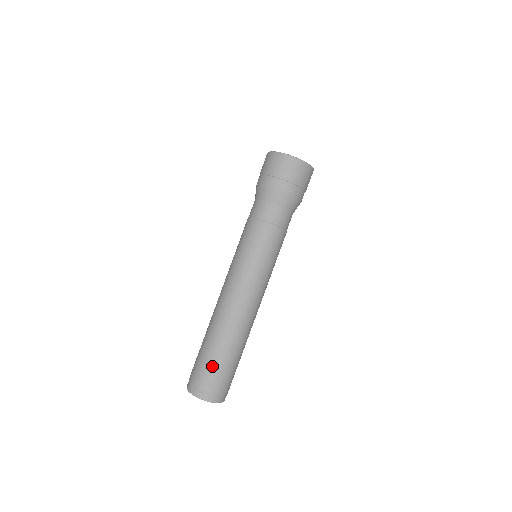
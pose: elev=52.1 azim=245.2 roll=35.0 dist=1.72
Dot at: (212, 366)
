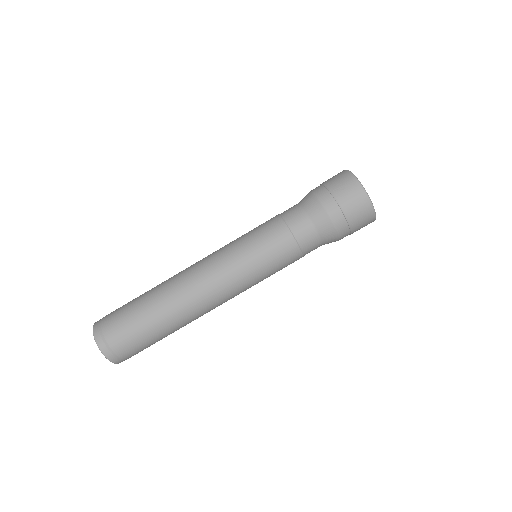
Dot at: (142, 338)
